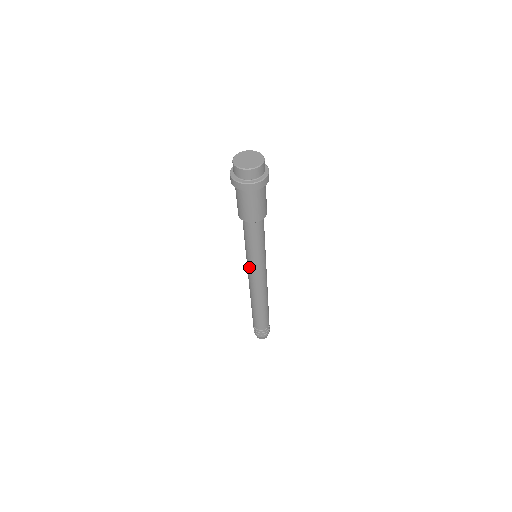
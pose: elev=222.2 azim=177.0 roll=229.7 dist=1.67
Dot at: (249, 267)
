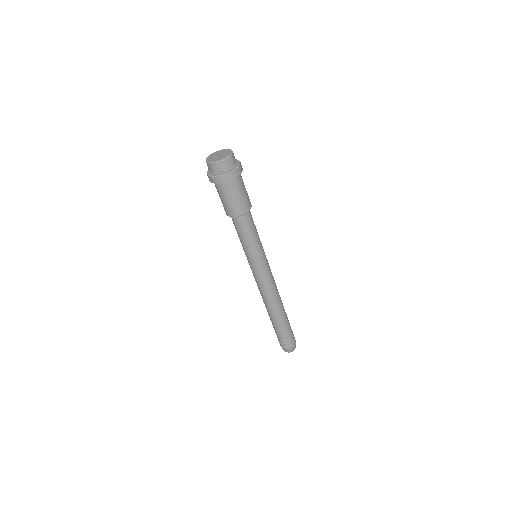
Dot at: occluded
